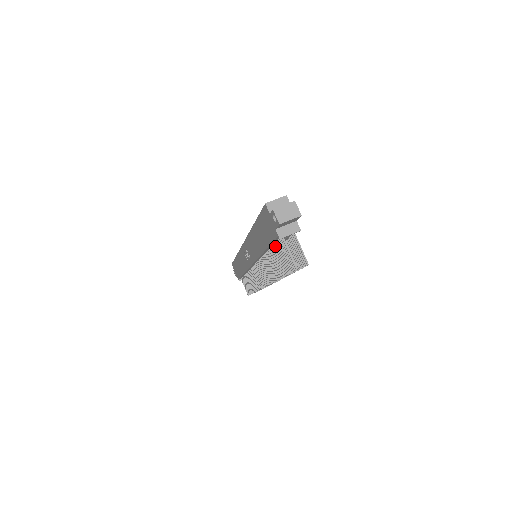
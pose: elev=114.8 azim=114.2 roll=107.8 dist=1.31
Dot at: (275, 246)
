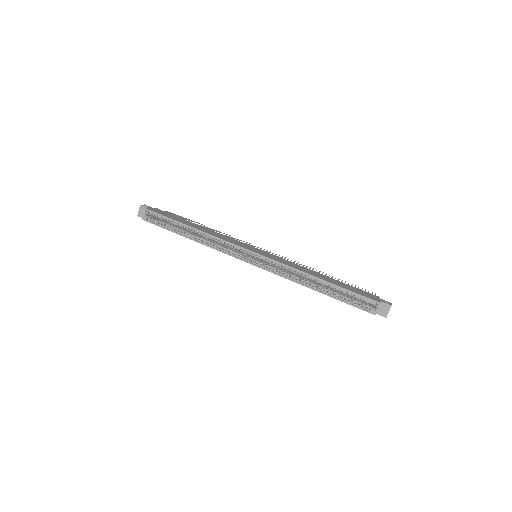
Dot at: occluded
